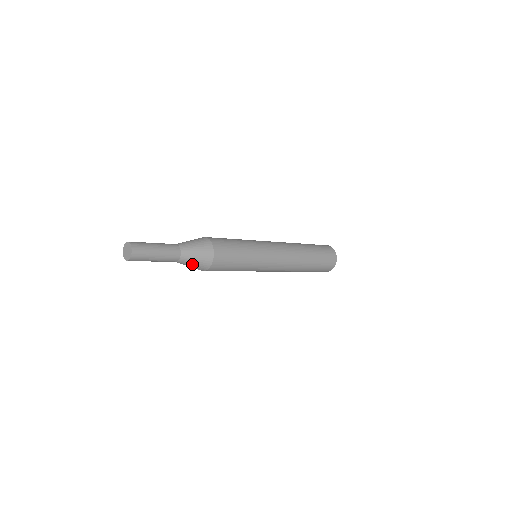
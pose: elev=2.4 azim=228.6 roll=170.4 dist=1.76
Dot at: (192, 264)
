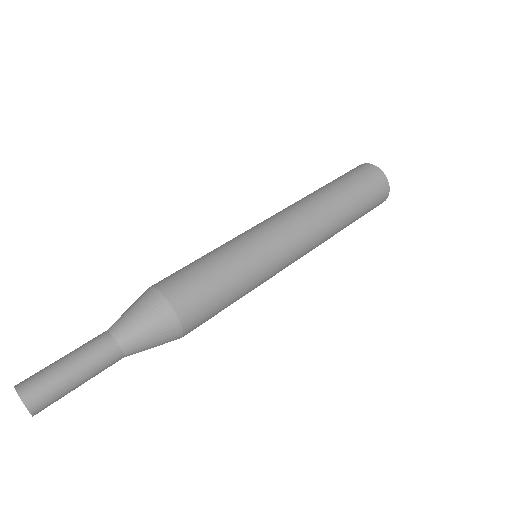
Dot at: (149, 348)
